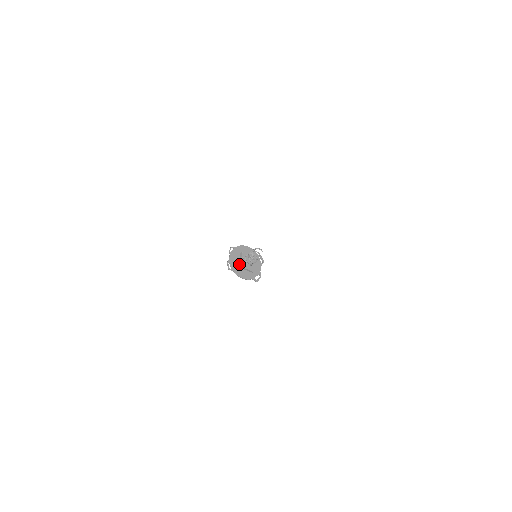
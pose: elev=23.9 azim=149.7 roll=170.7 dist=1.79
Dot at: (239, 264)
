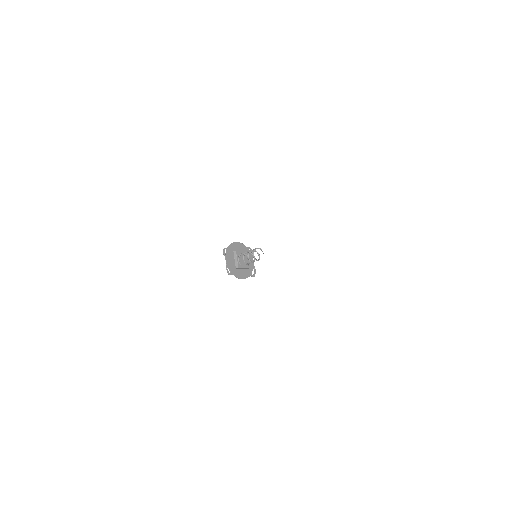
Dot at: (236, 265)
